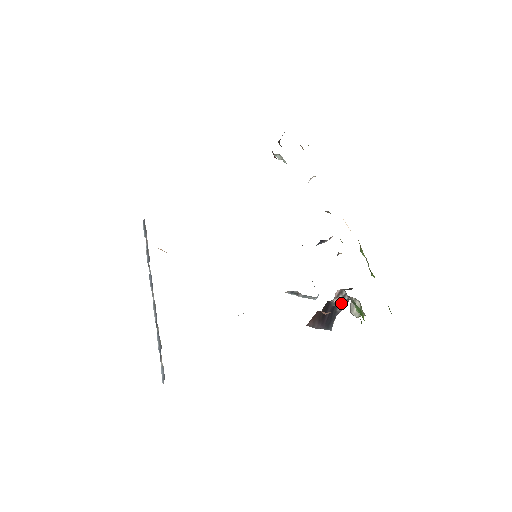
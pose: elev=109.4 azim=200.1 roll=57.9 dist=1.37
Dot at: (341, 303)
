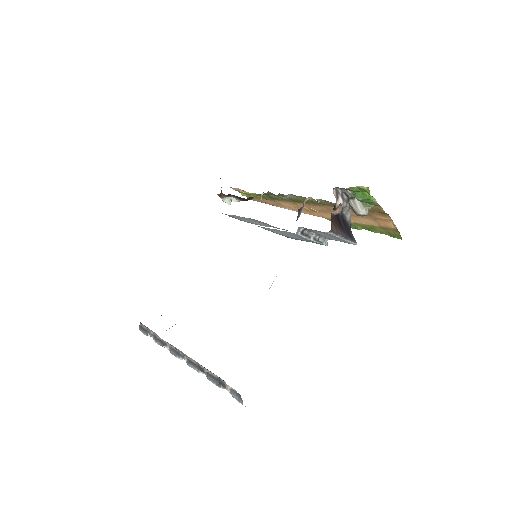
Dot at: (345, 205)
